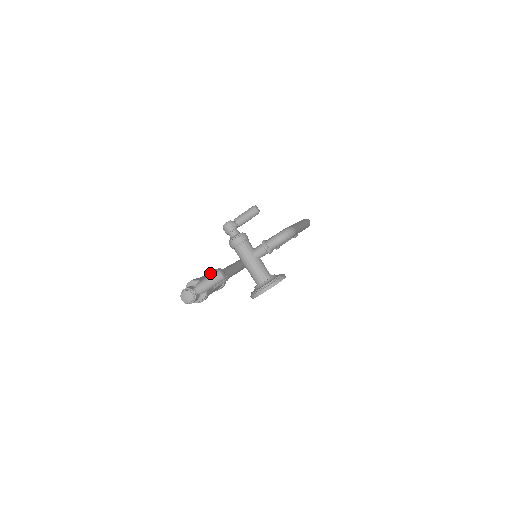
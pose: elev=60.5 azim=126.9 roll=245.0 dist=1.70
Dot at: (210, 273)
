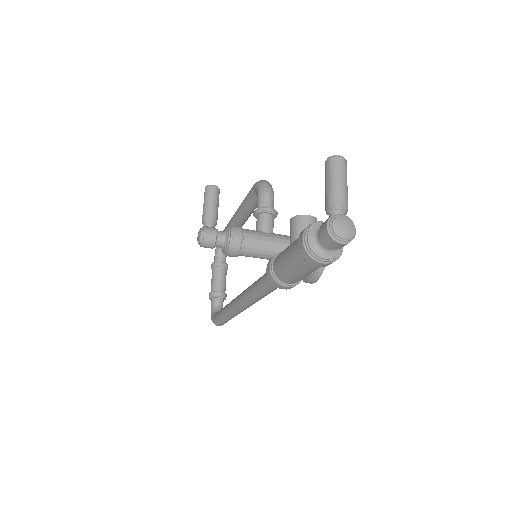
Dot at: (291, 233)
